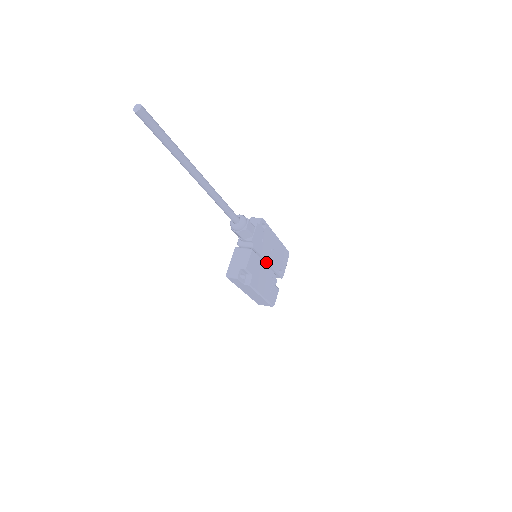
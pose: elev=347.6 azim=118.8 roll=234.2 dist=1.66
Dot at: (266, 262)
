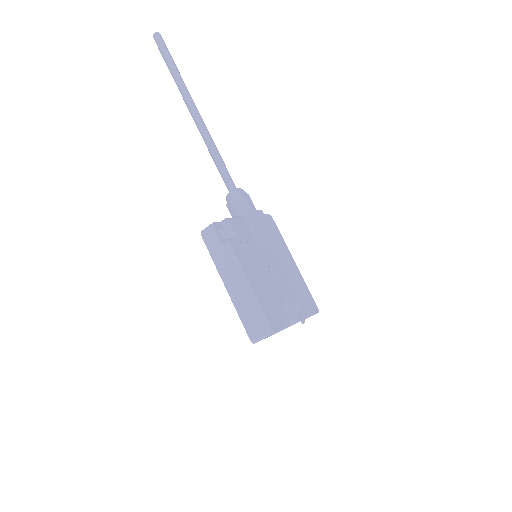
Dot at: (268, 262)
